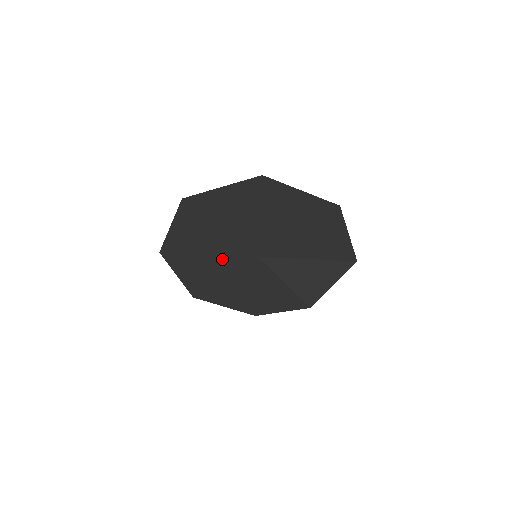
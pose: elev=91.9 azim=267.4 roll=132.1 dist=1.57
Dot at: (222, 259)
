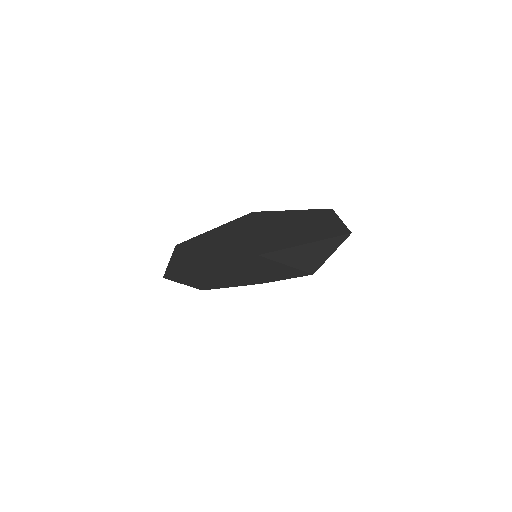
Dot at: (224, 265)
